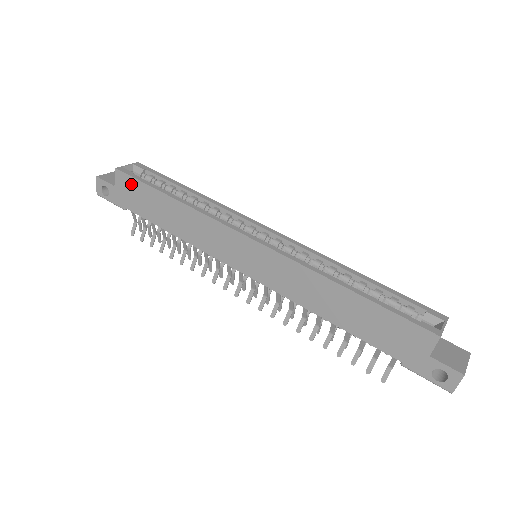
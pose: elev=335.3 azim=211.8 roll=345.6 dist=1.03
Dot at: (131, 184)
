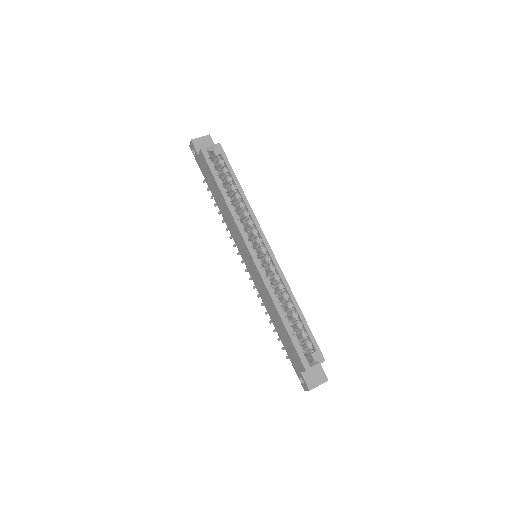
Dot at: (206, 165)
